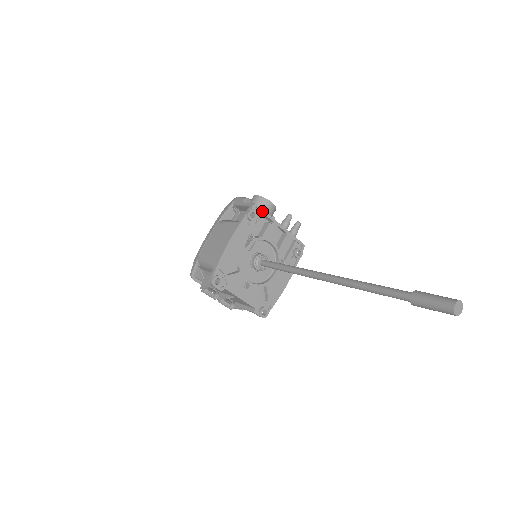
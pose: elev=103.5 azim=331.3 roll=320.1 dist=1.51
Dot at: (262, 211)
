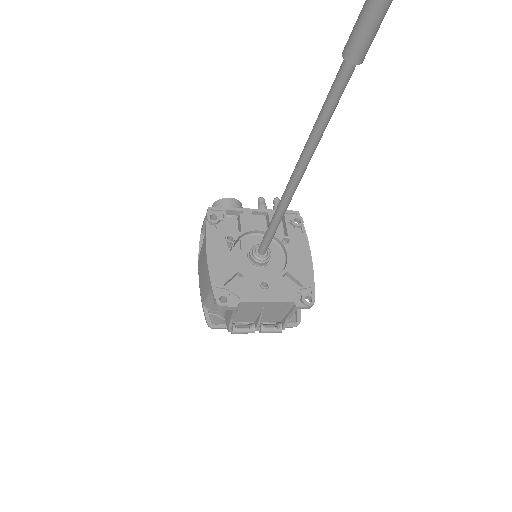
Dot at: (222, 209)
